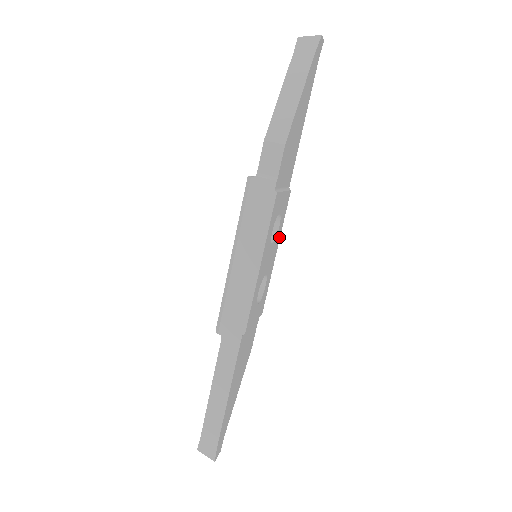
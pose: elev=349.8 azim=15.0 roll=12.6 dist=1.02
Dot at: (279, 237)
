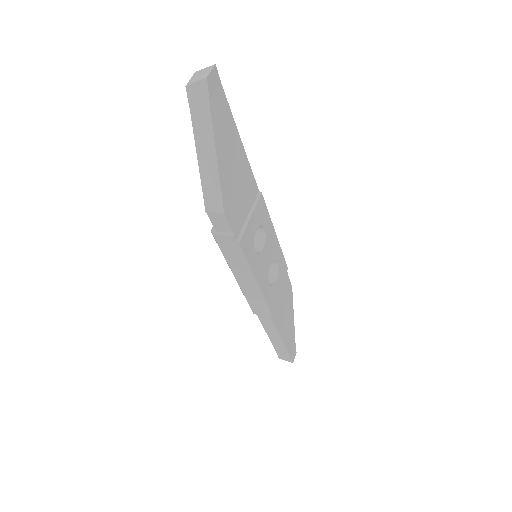
Dot at: (271, 226)
